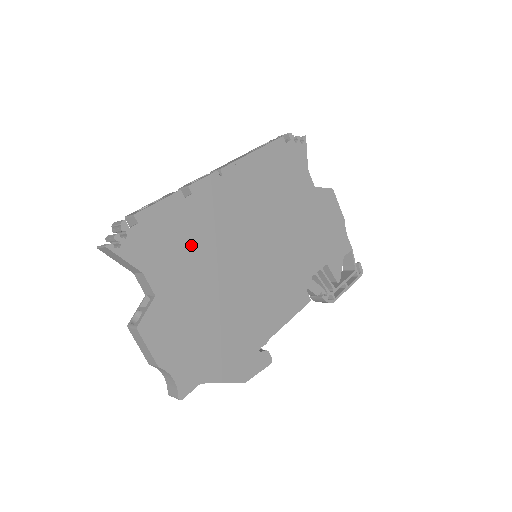
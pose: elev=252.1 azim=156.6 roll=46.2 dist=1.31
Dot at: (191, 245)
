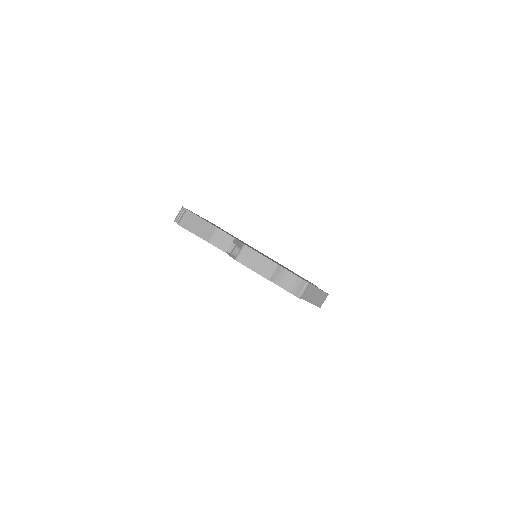
Dot at: occluded
